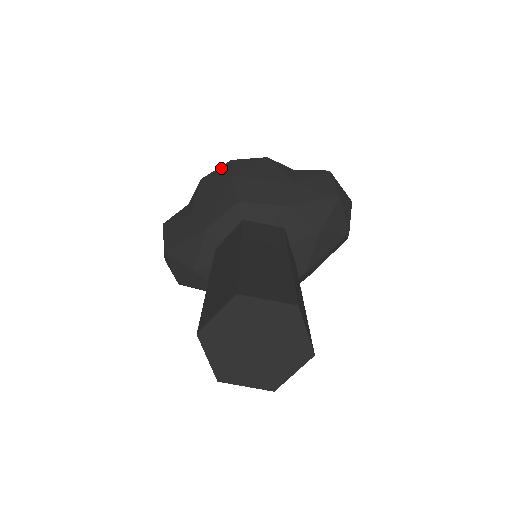
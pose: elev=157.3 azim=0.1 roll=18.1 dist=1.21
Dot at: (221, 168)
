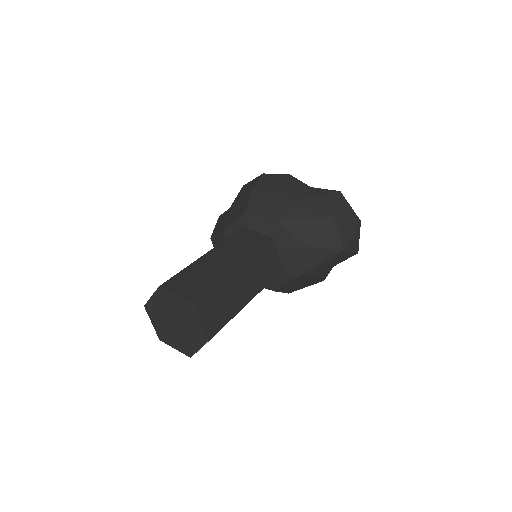
Dot at: (255, 179)
